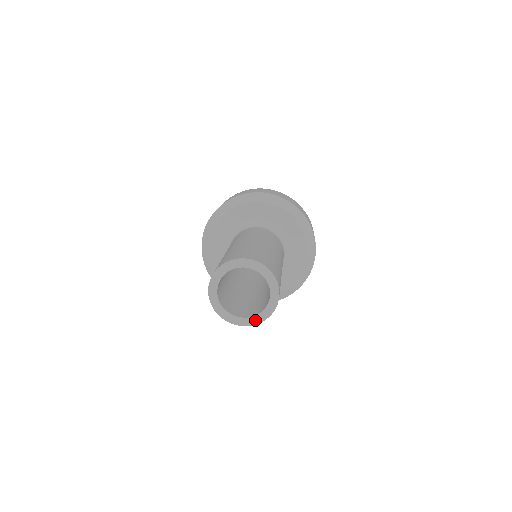
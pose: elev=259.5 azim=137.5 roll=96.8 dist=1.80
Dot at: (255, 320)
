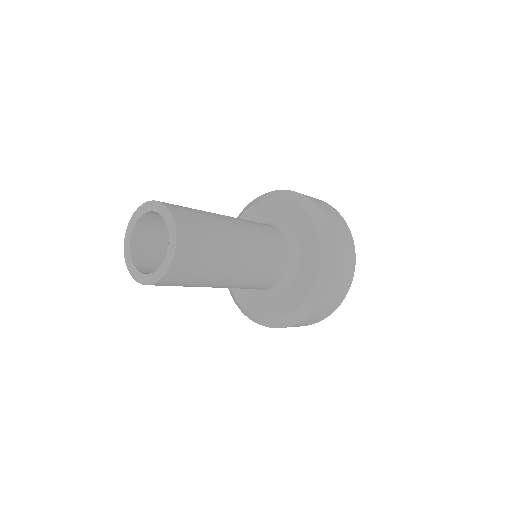
Dot at: (154, 277)
